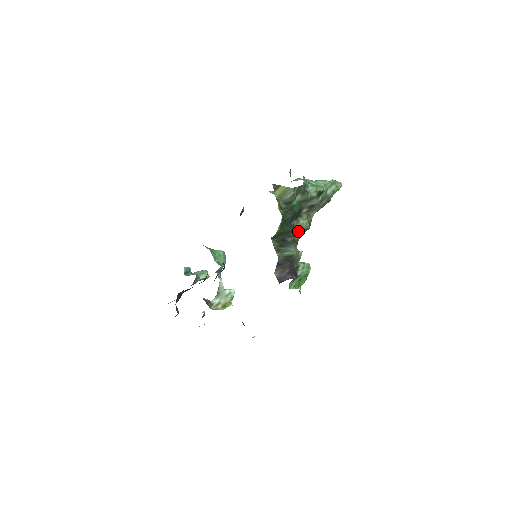
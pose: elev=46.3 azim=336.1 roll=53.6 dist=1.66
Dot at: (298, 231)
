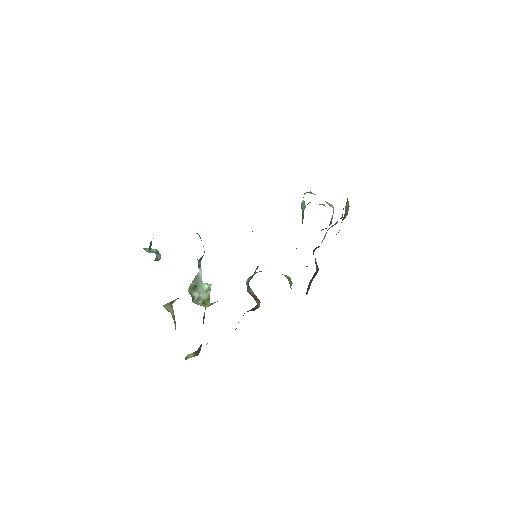
Dot at: occluded
